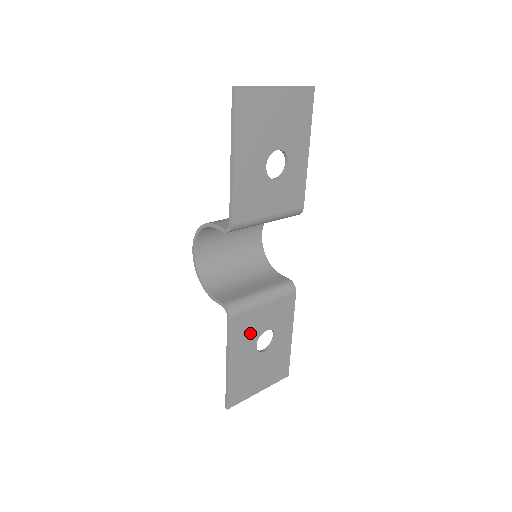
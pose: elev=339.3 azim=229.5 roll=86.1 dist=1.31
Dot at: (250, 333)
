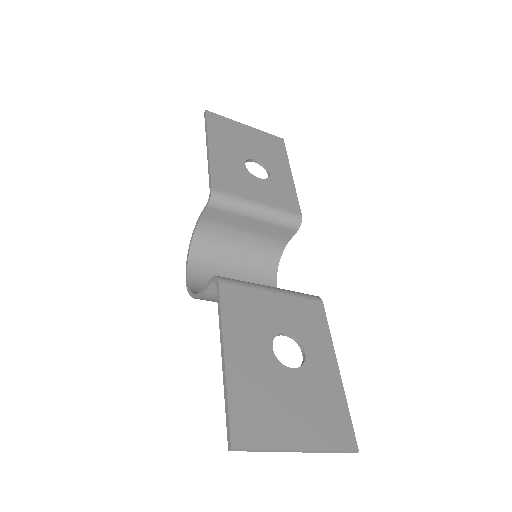
Dot at: (257, 322)
